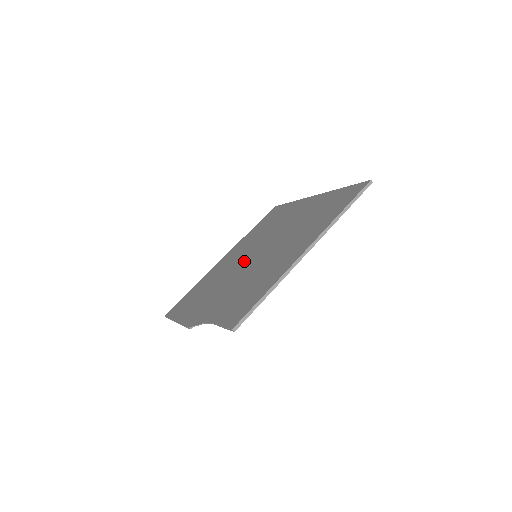
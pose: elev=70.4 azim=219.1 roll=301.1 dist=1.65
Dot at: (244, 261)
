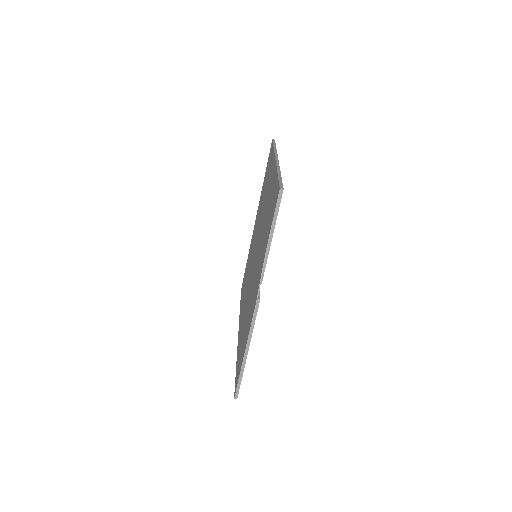
Dot at: (252, 271)
